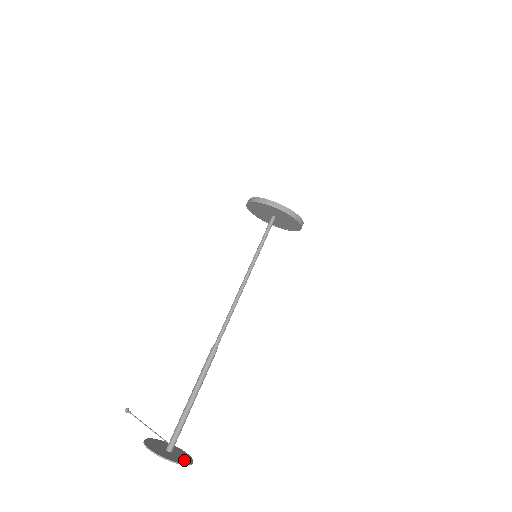
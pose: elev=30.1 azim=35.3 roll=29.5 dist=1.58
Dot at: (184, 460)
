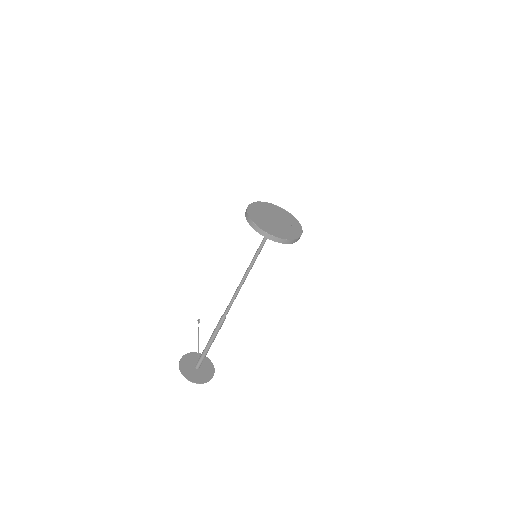
Dot at: (201, 379)
